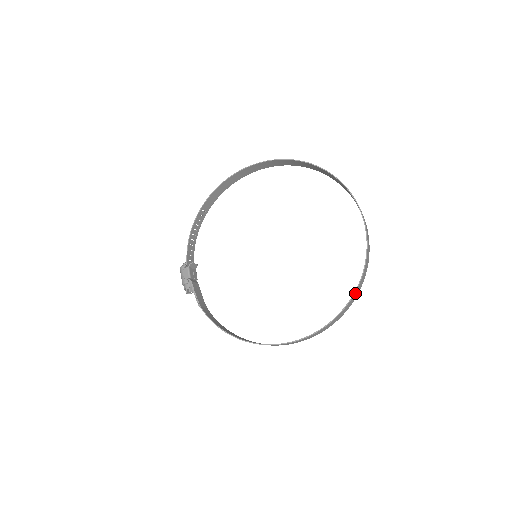
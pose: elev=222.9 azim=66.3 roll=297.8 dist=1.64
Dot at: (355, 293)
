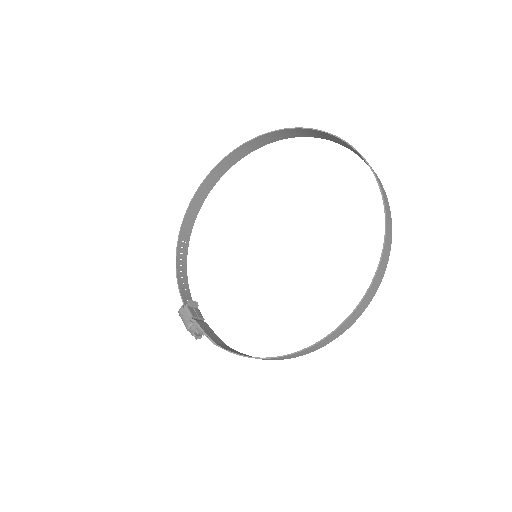
Dot at: (386, 231)
